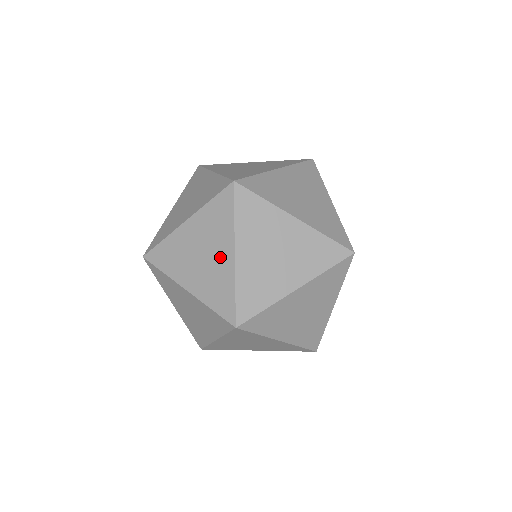
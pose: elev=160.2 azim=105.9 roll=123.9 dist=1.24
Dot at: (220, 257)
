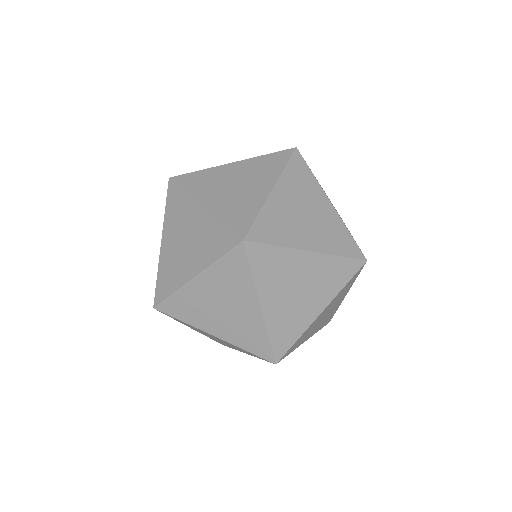
Dot at: (244, 309)
